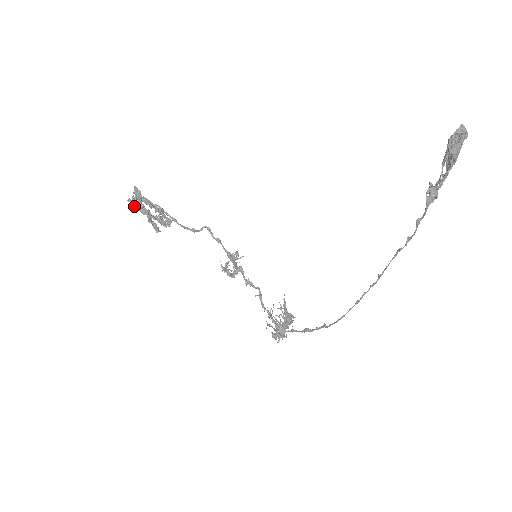
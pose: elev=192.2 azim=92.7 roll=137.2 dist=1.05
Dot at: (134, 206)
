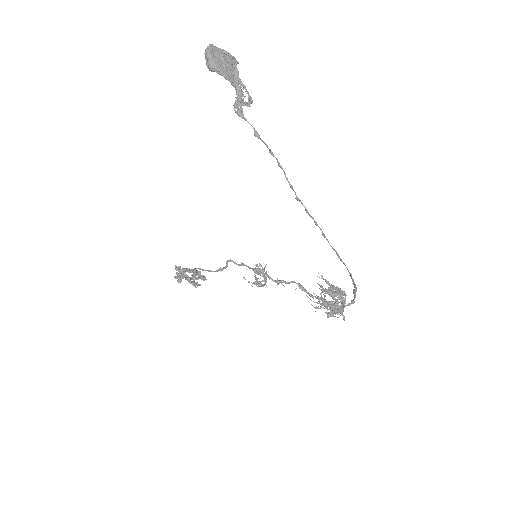
Dot at: (179, 279)
